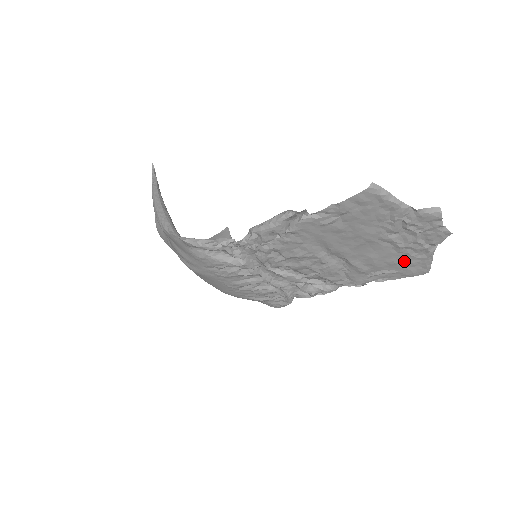
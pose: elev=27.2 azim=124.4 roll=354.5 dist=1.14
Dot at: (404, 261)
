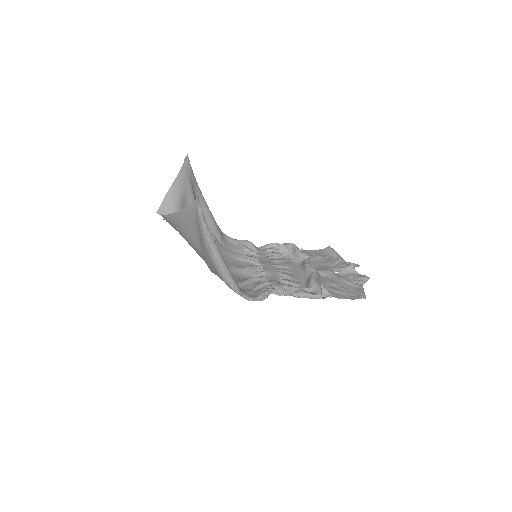
Dot at: (328, 260)
